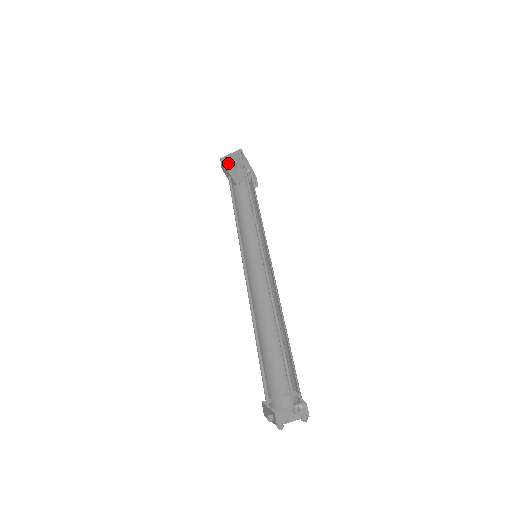
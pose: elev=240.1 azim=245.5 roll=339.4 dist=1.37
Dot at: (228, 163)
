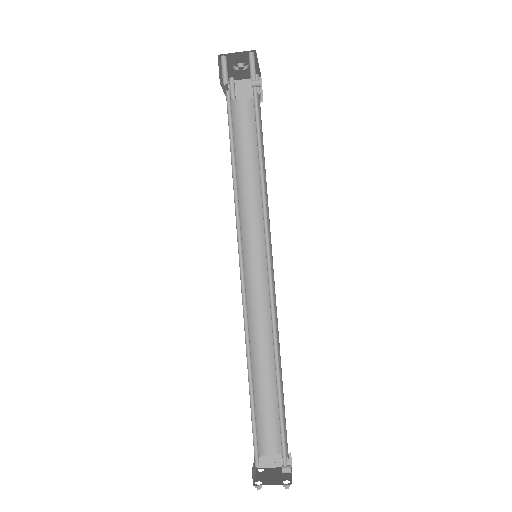
Dot at: (227, 60)
